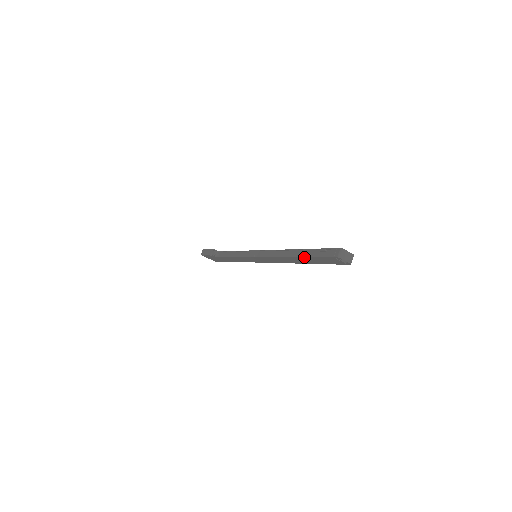
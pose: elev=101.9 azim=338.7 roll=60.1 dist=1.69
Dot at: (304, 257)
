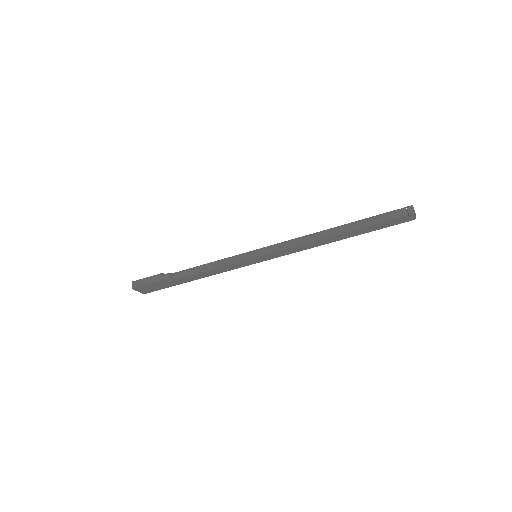
Dot at: (361, 228)
